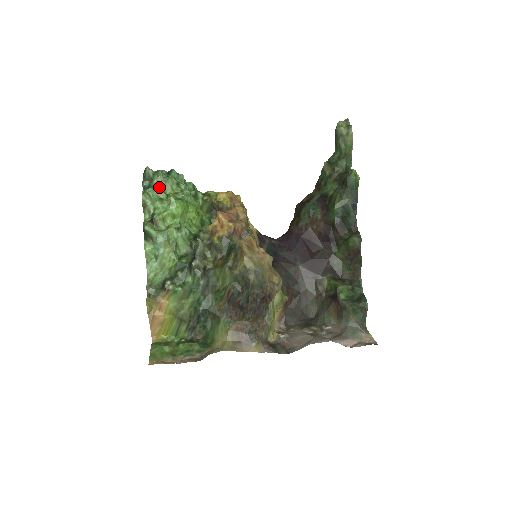
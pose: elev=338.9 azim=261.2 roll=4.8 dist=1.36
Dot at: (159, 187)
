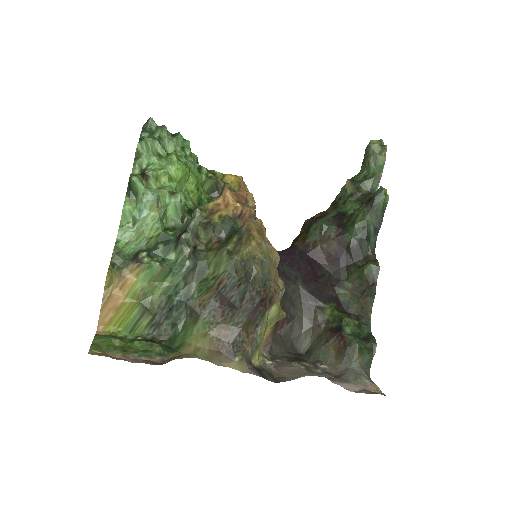
Dot at: (160, 143)
